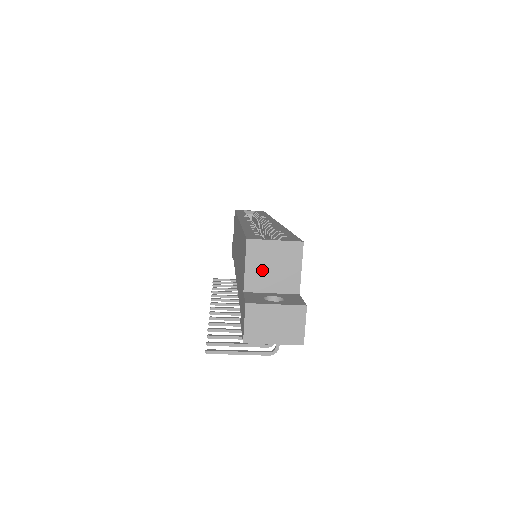
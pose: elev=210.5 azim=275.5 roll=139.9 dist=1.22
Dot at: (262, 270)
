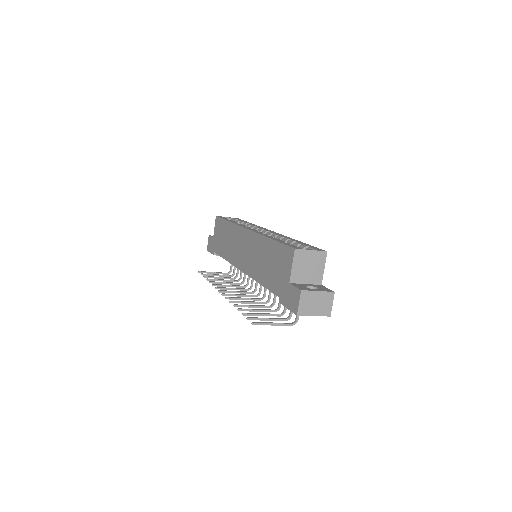
Dot at: (302, 269)
